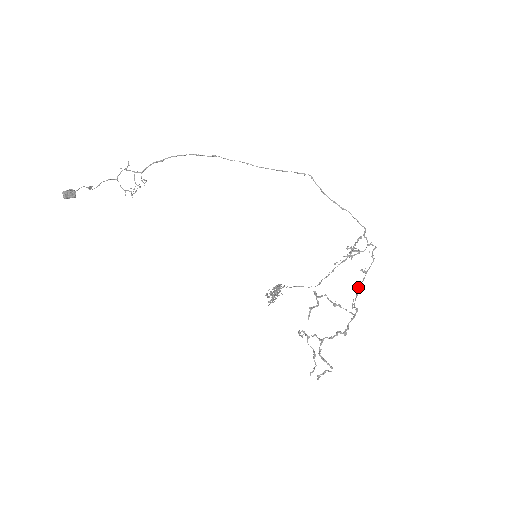
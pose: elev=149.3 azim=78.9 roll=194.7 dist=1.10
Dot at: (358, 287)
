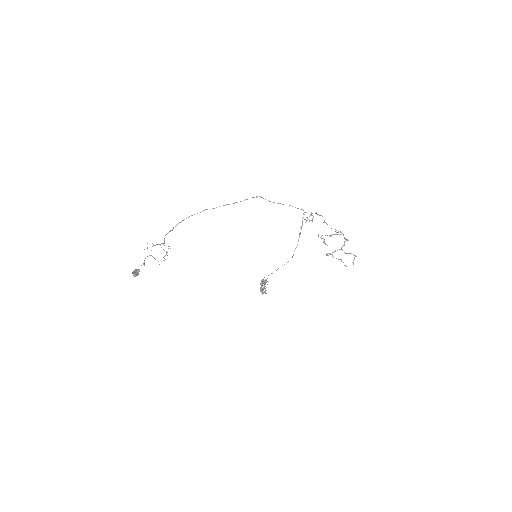
Dot at: occluded
